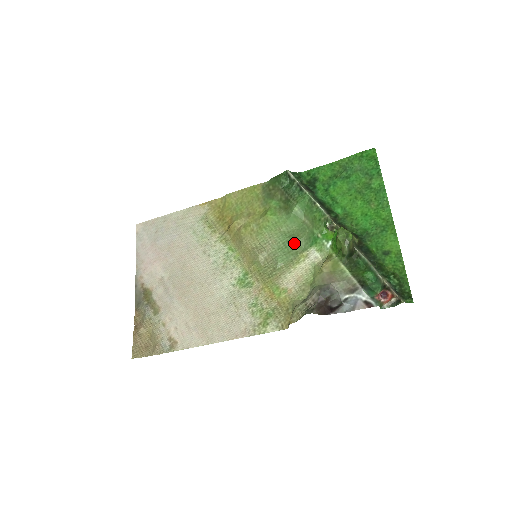
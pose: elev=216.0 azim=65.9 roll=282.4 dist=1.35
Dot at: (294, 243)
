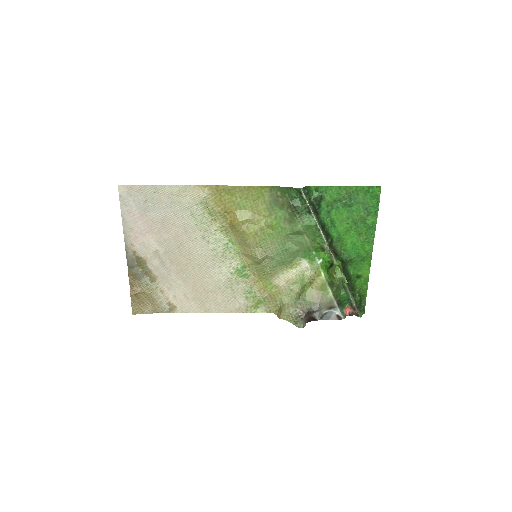
Dot at: (291, 253)
